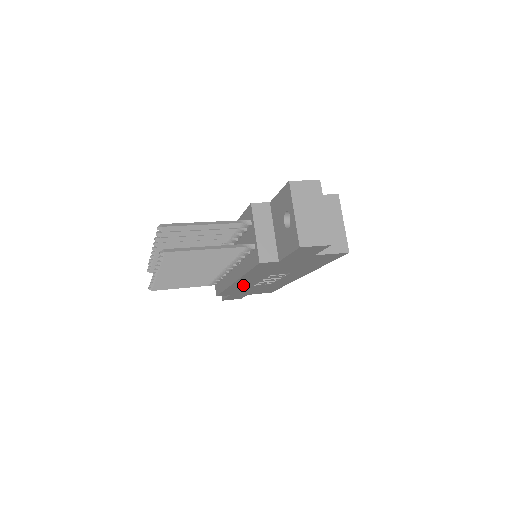
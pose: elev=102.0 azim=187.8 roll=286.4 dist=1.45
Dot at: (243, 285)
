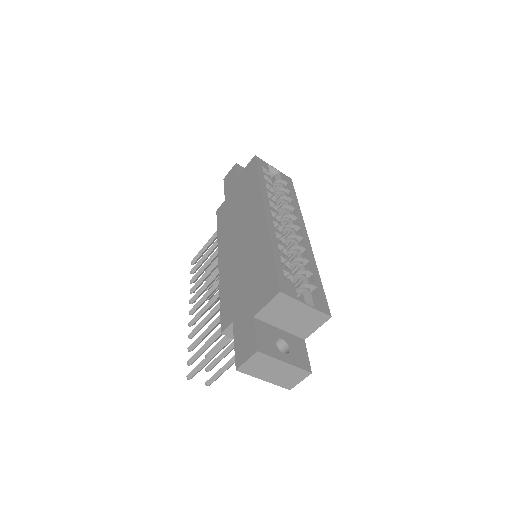
Dot at: occluded
